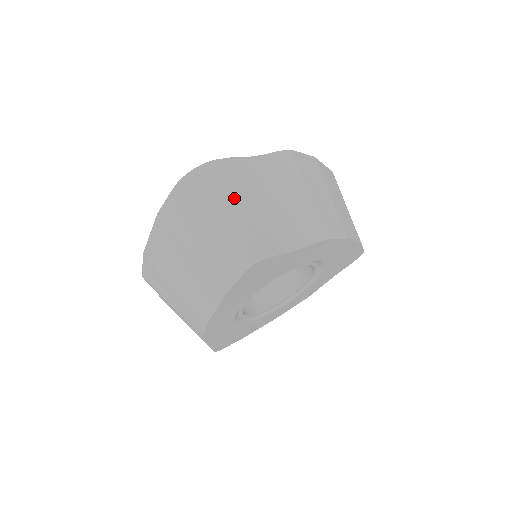
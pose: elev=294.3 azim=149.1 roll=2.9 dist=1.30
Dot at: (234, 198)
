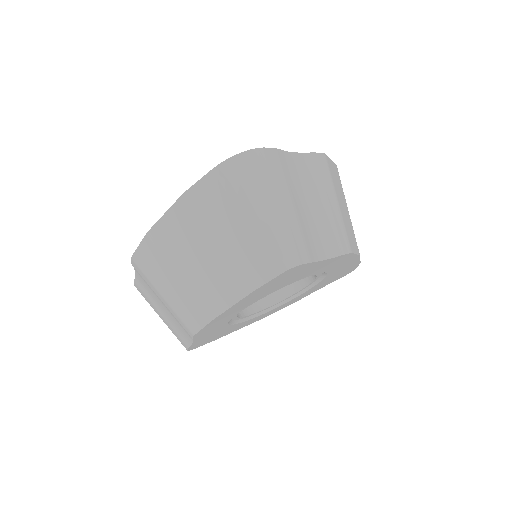
Dot at: (278, 193)
